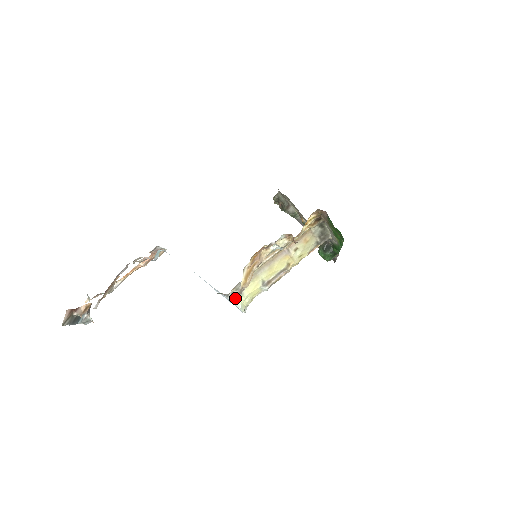
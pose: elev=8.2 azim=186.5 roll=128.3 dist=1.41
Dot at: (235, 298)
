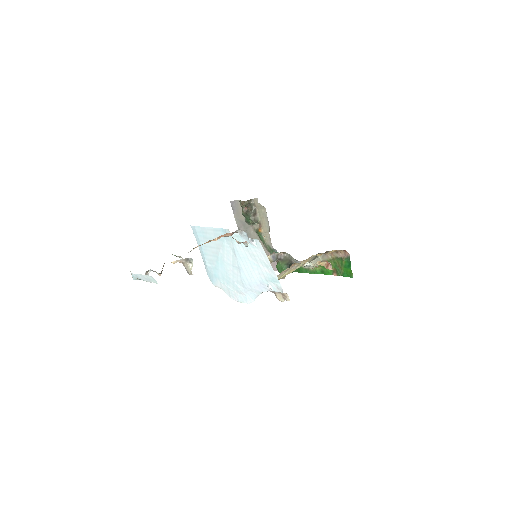
Dot at: (286, 299)
